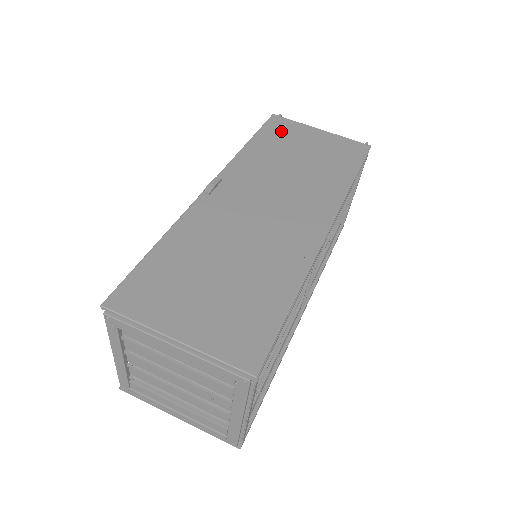
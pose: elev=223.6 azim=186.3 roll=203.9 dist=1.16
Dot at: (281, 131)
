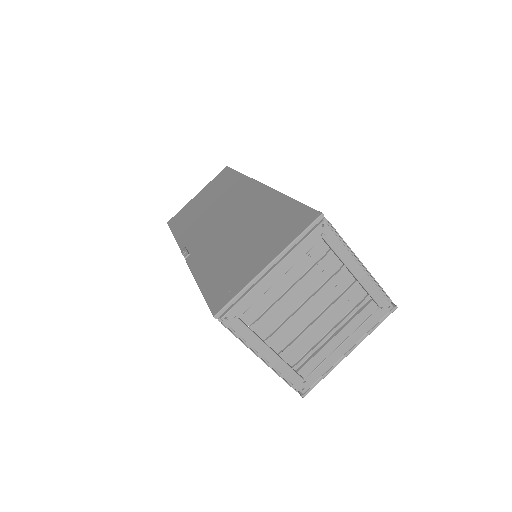
Dot at: (181, 217)
